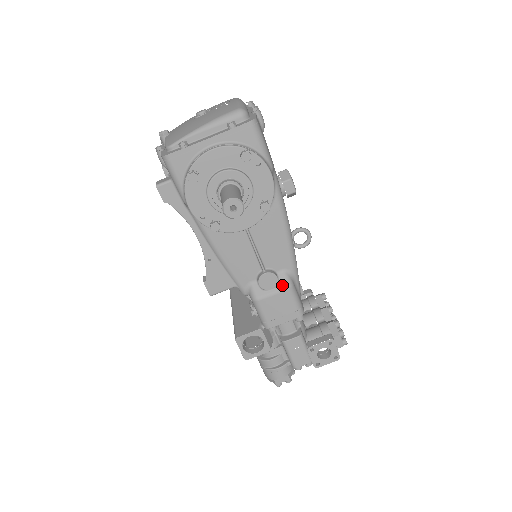
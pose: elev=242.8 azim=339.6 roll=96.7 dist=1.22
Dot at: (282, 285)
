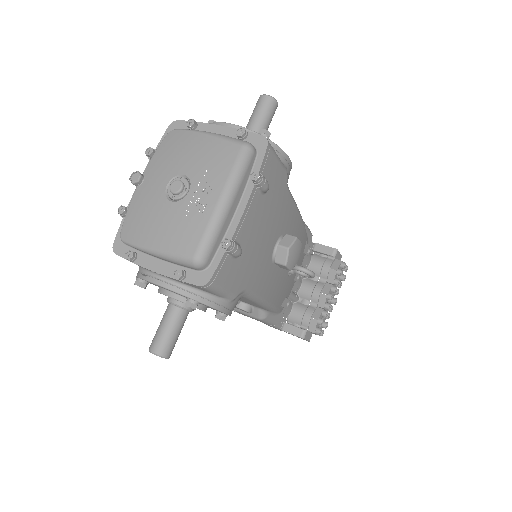
Dot at: (254, 315)
